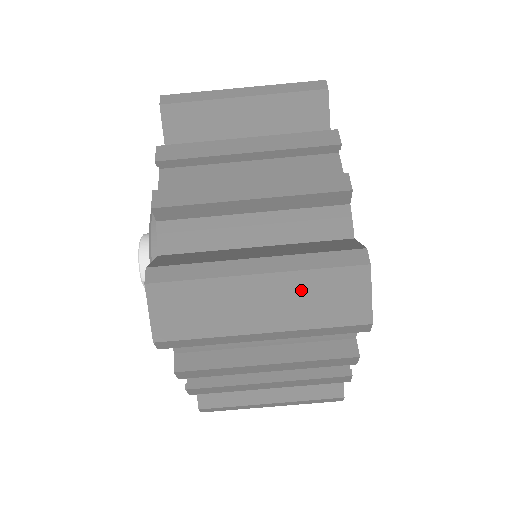
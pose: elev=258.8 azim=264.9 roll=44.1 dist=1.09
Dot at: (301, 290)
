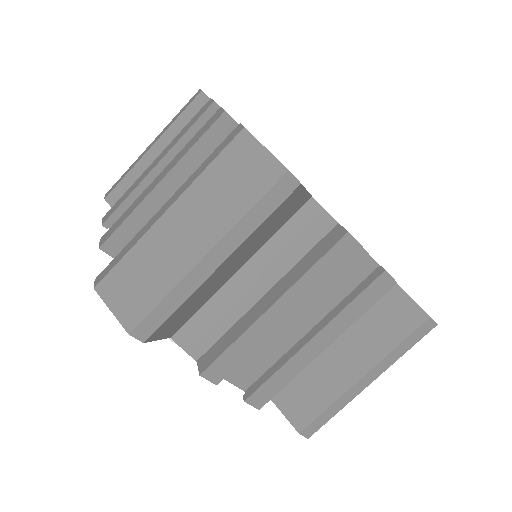
Dot at: (208, 194)
